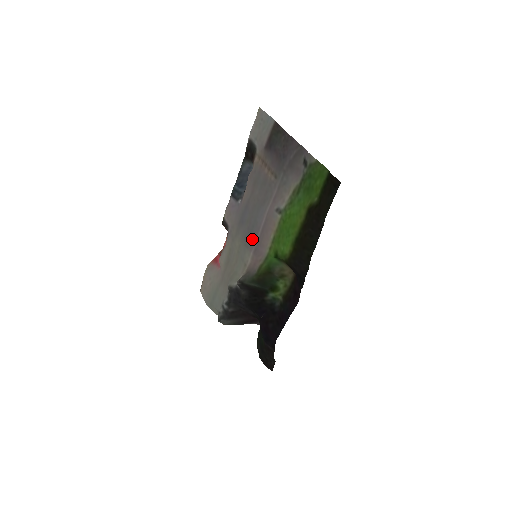
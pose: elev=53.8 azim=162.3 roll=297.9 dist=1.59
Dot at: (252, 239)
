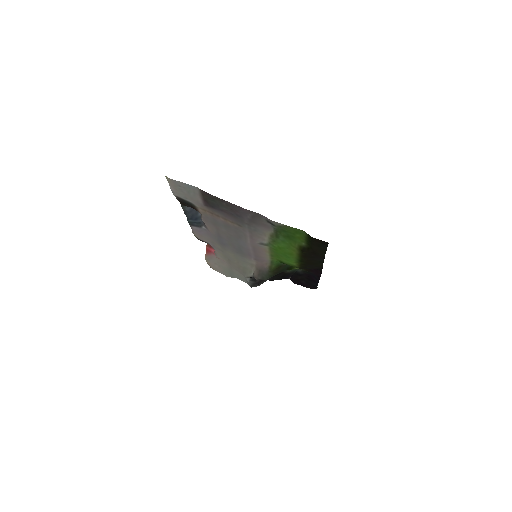
Dot at: (245, 254)
